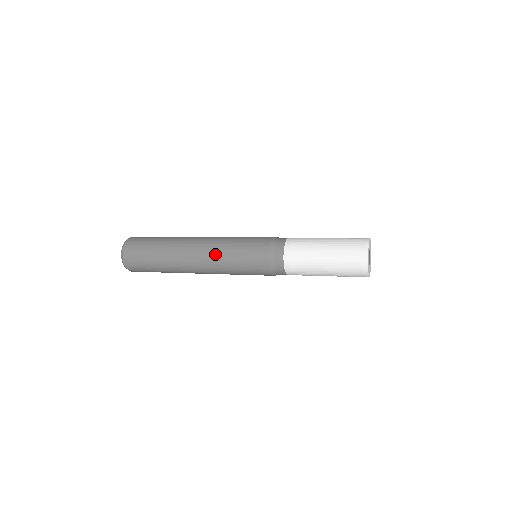
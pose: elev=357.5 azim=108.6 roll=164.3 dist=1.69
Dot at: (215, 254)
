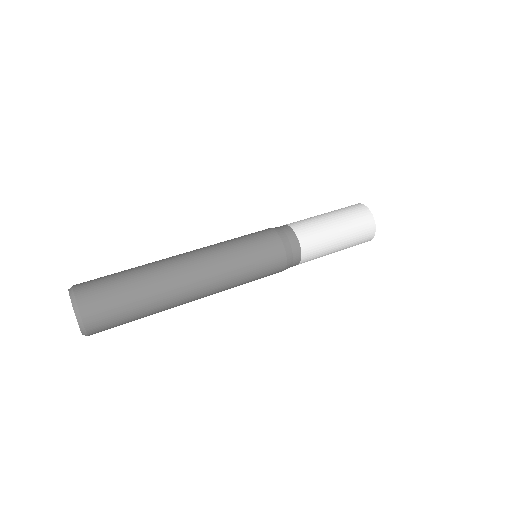
Dot at: occluded
